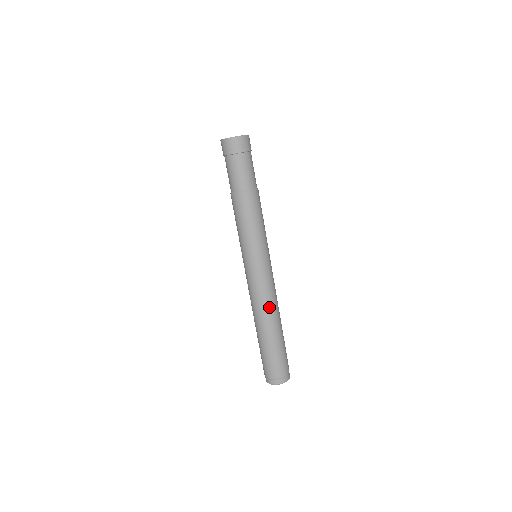
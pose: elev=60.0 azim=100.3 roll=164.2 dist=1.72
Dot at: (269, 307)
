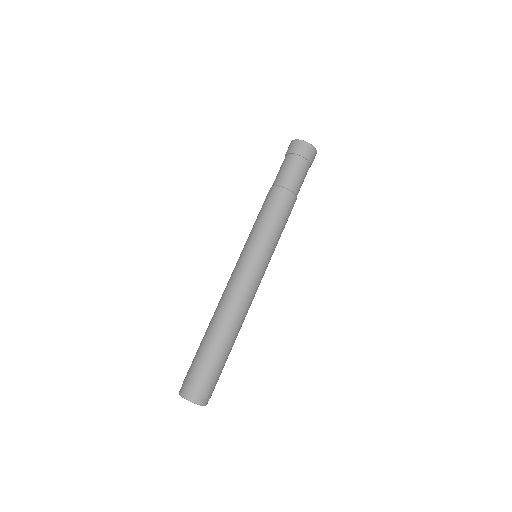
Dot at: (237, 307)
